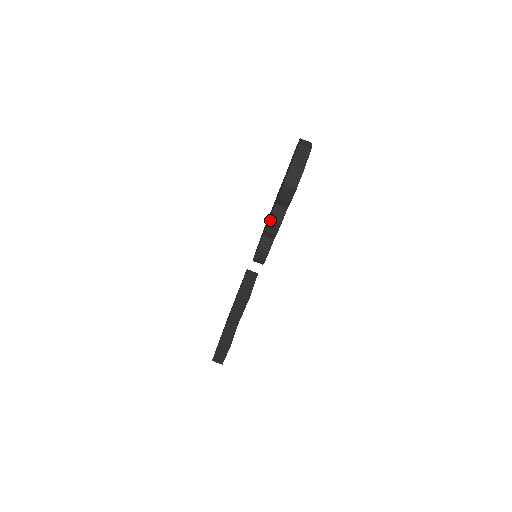
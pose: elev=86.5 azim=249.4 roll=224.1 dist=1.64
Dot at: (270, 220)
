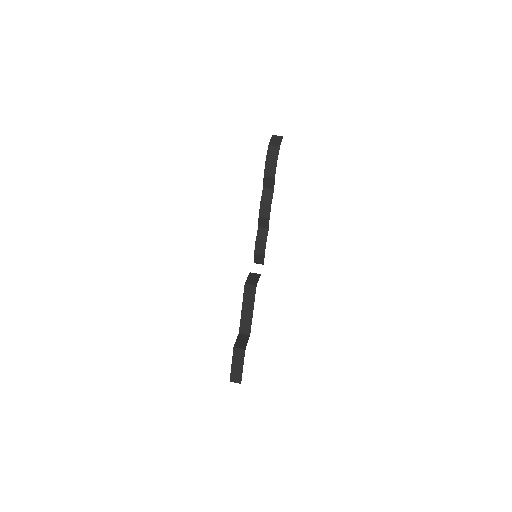
Dot at: (261, 203)
